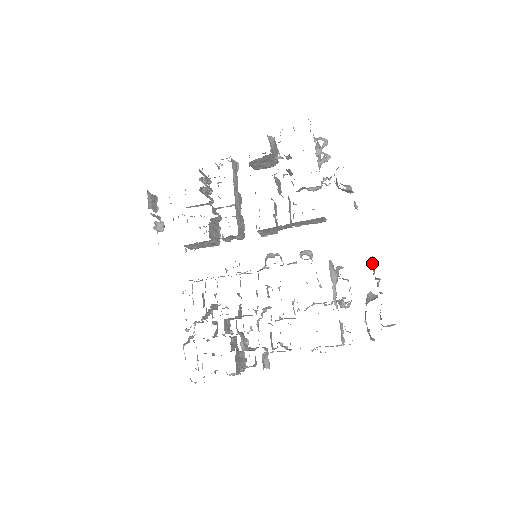
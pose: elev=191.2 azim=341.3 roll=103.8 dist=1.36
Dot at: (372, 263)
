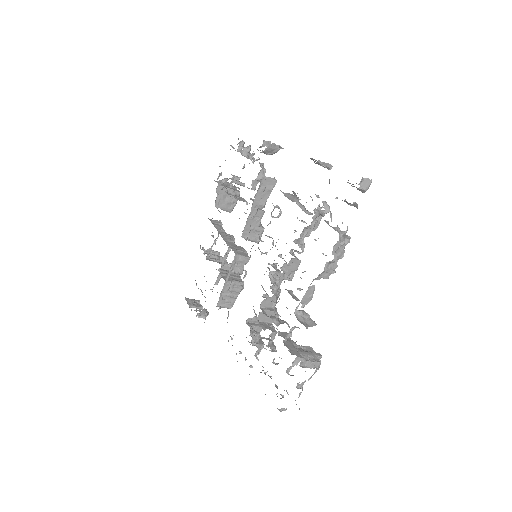
Dot at: occluded
